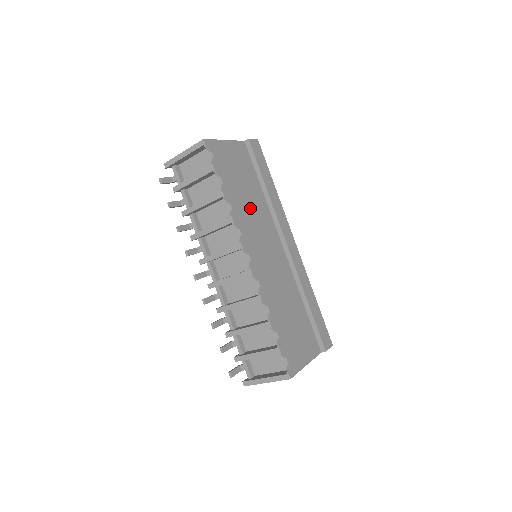
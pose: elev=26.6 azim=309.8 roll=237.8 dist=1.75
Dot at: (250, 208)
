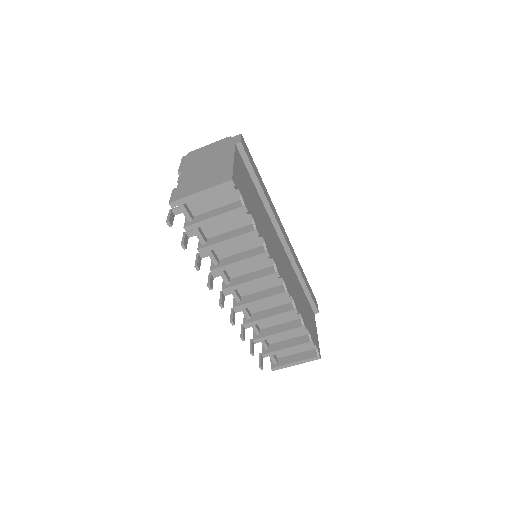
Dot at: (265, 225)
